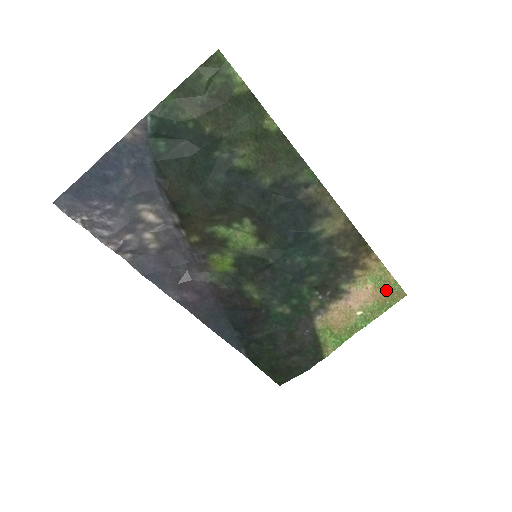
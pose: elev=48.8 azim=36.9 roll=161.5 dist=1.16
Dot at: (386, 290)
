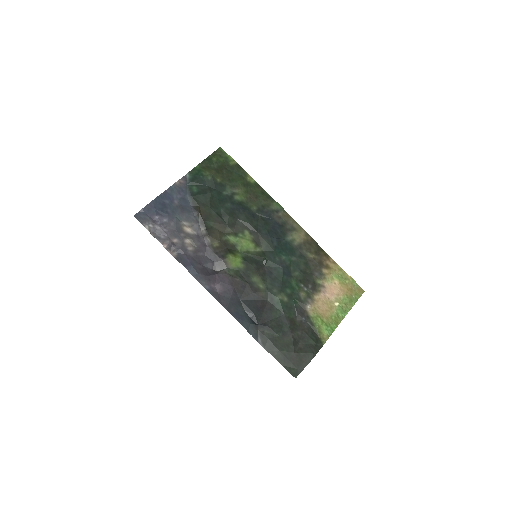
Dot at: (349, 286)
